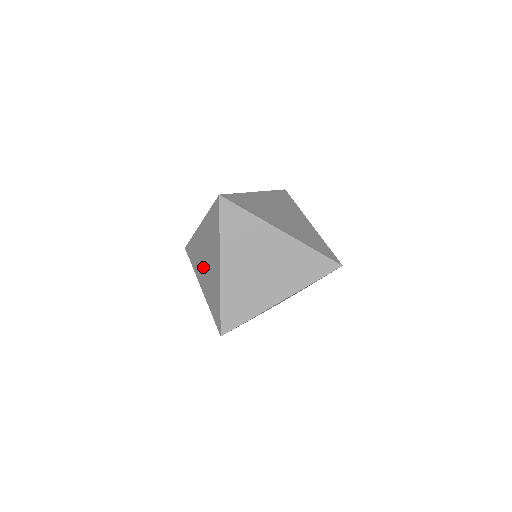
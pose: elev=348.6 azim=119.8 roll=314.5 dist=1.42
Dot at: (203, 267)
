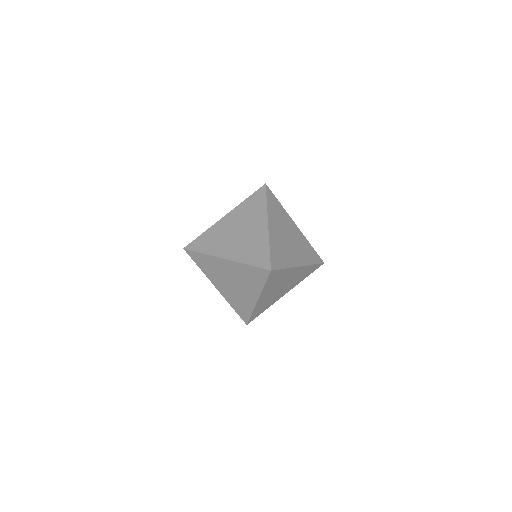
Dot at: (231, 240)
